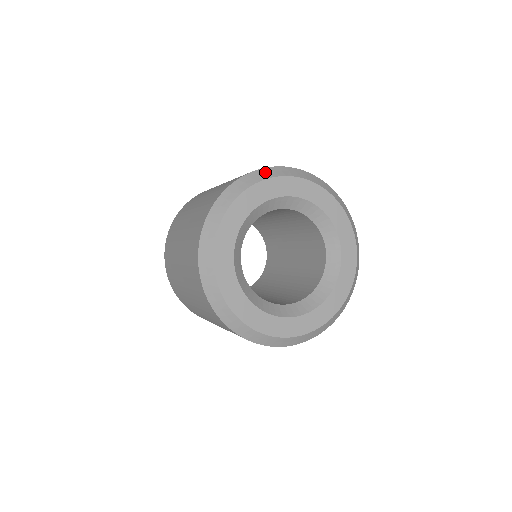
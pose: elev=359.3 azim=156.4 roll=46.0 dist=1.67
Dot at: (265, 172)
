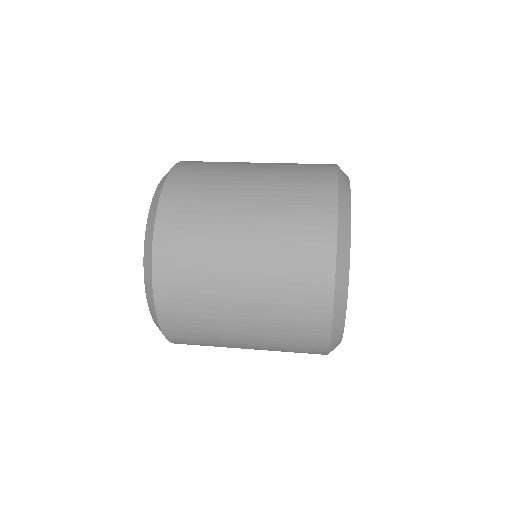
Dot at: (344, 213)
